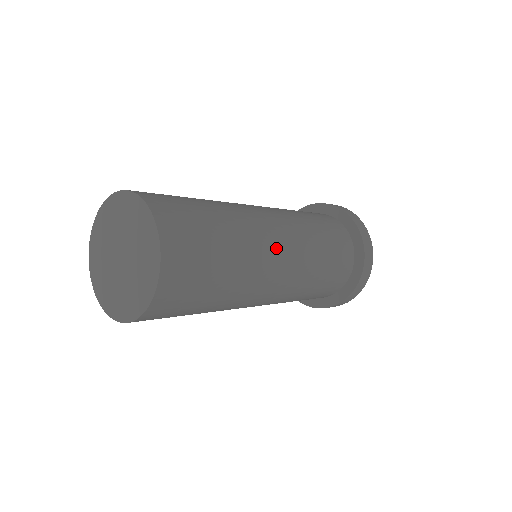
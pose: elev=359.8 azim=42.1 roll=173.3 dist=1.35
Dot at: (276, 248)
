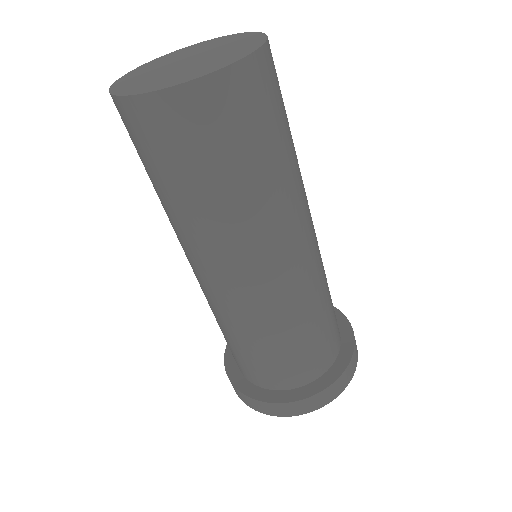
Dot at: (310, 218)
